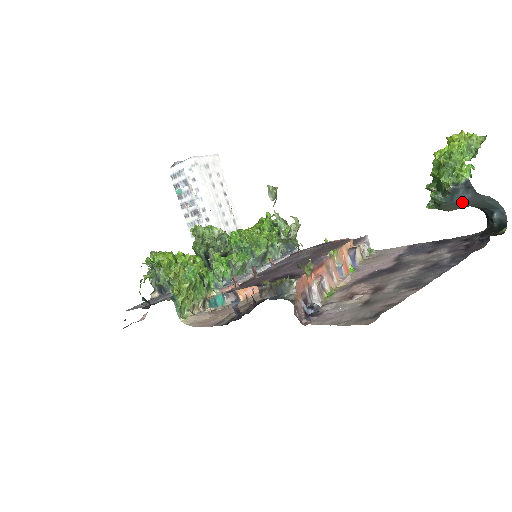
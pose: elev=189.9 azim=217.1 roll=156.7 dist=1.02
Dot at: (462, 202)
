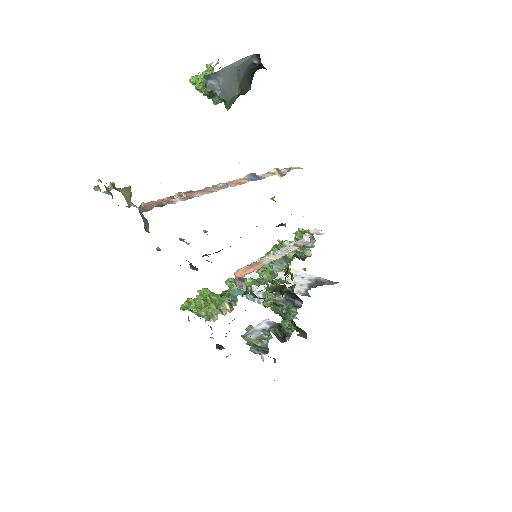
Dot at: (226, 84)
